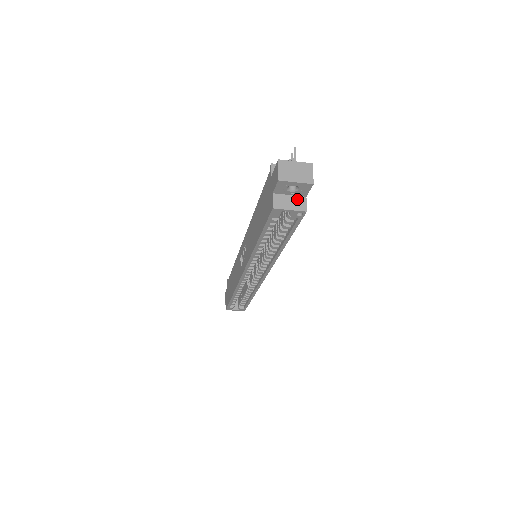
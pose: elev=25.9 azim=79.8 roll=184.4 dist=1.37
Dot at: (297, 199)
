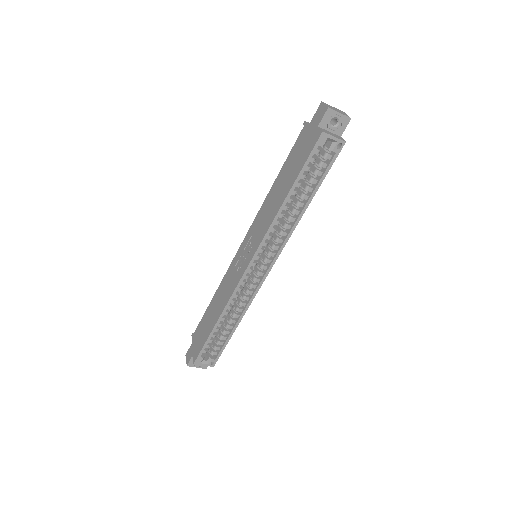
Dot at: (336, 135)
